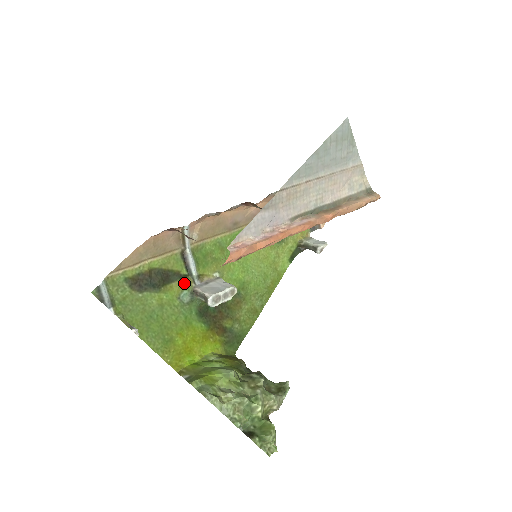
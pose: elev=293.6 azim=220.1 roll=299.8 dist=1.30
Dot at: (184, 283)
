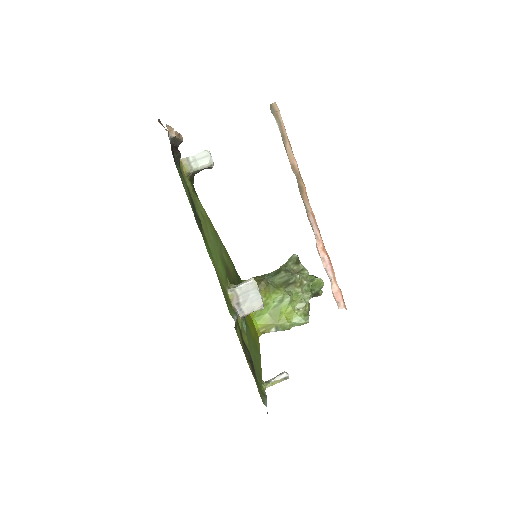
Dot at: (241, 327)
